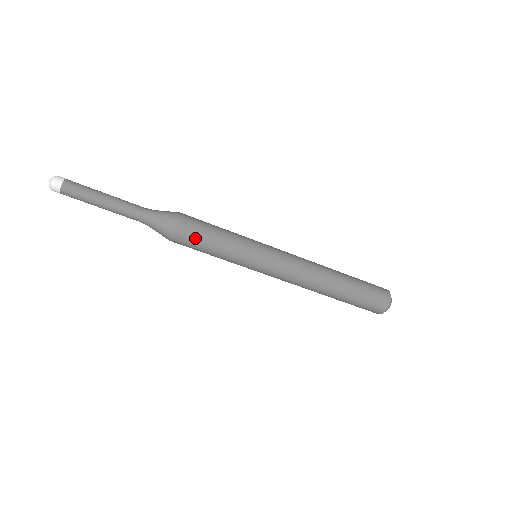
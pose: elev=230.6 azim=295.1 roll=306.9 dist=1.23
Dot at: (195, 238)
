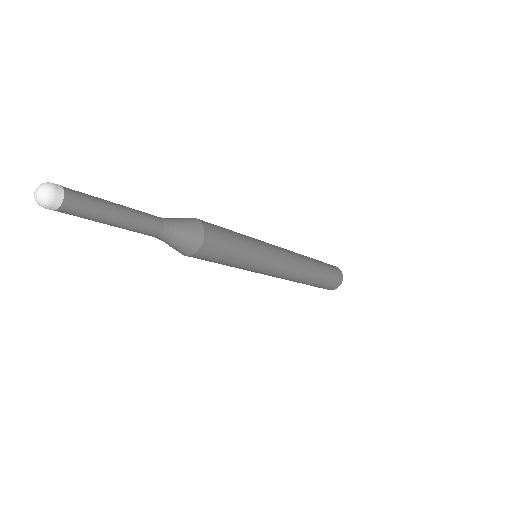
Dot at: (216, 254)
